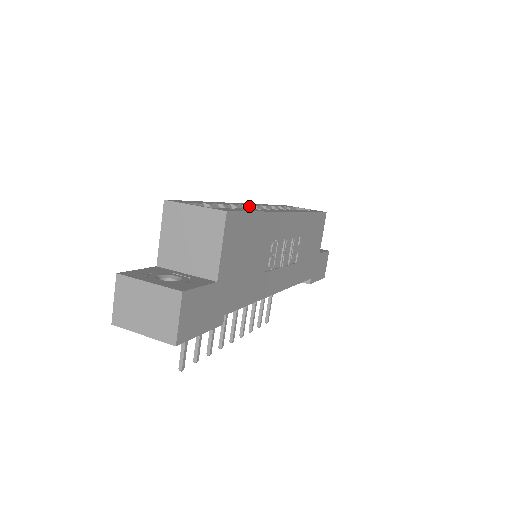
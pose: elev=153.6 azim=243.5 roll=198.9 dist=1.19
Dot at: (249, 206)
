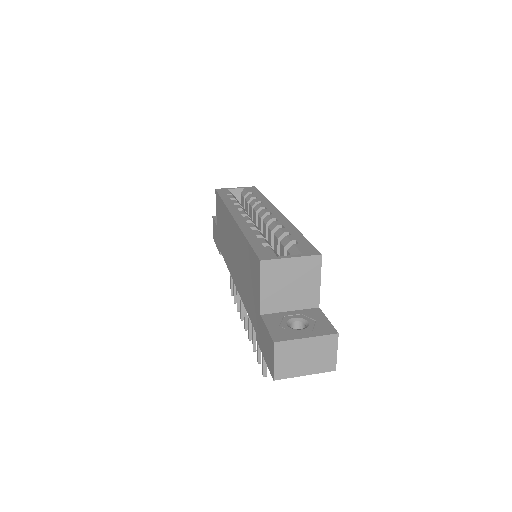
Dot at: (250, 219)
